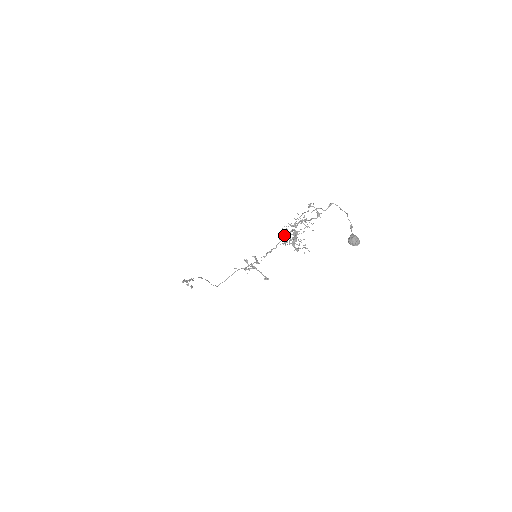
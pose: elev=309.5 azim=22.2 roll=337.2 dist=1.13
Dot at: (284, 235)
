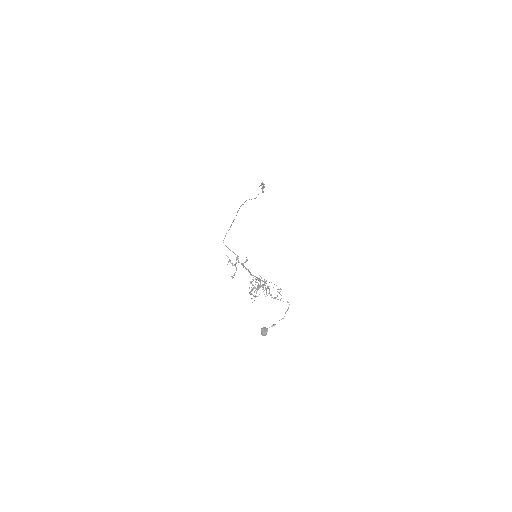
Dot at: occluded
